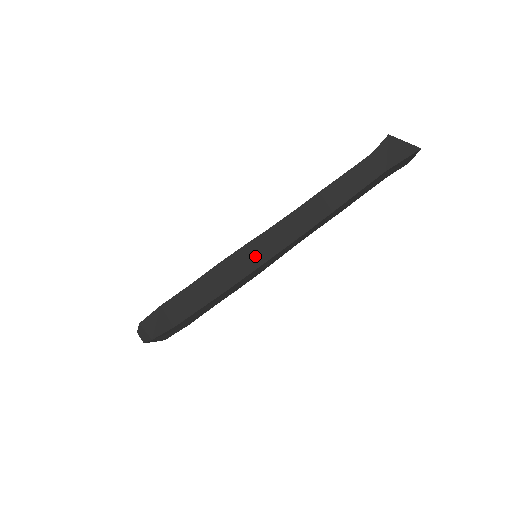
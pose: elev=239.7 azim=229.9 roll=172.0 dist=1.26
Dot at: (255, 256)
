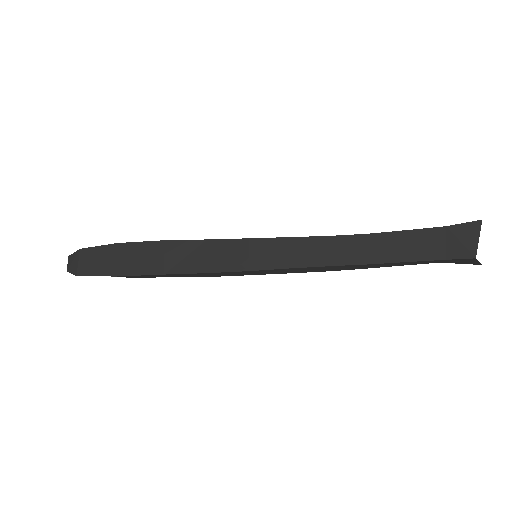
Dot at: (262, 273)
